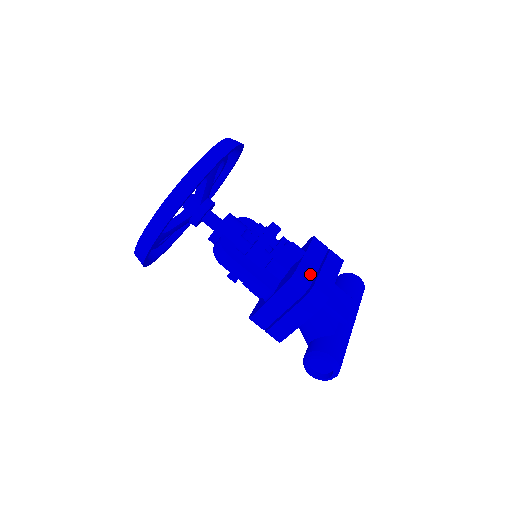
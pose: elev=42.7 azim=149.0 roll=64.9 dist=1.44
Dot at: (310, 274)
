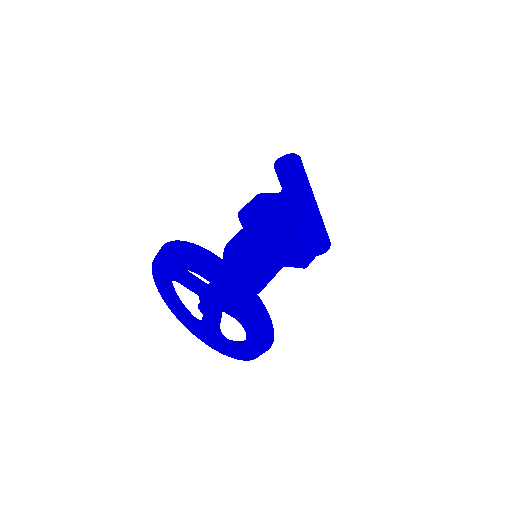
Dot at: (311, 249)
